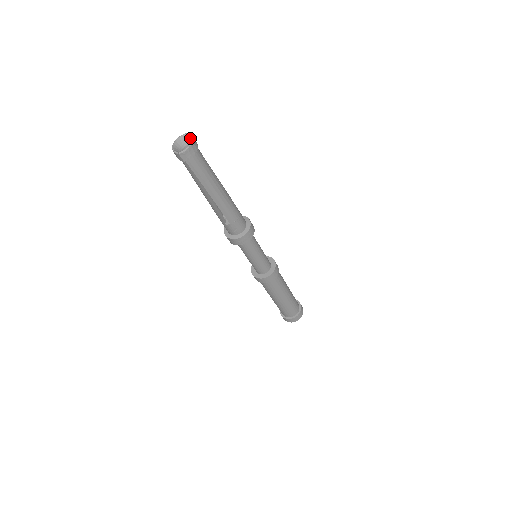
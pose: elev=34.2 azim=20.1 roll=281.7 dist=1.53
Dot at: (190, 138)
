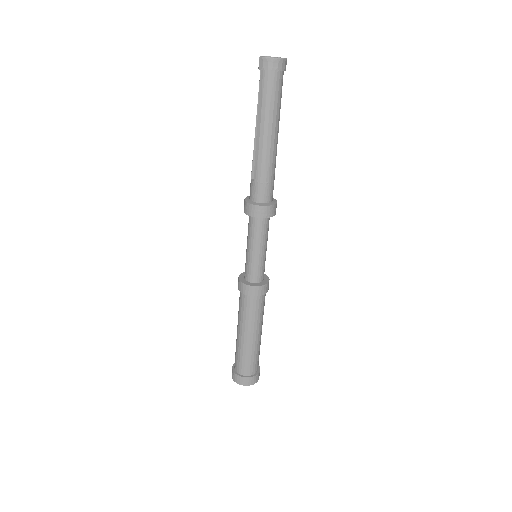
Dot at: (283, 61)
